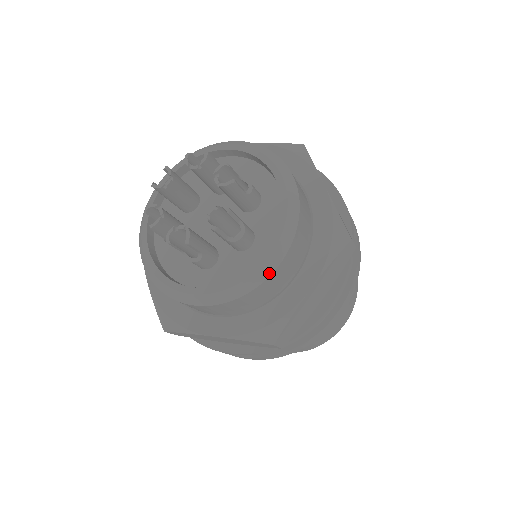
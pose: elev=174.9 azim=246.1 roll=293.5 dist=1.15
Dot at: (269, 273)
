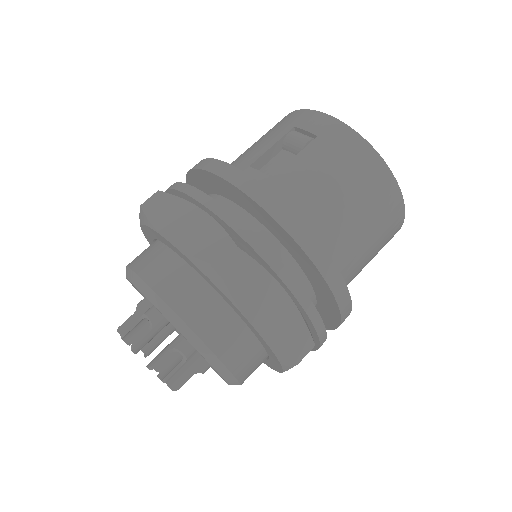
Dot at: occluded
